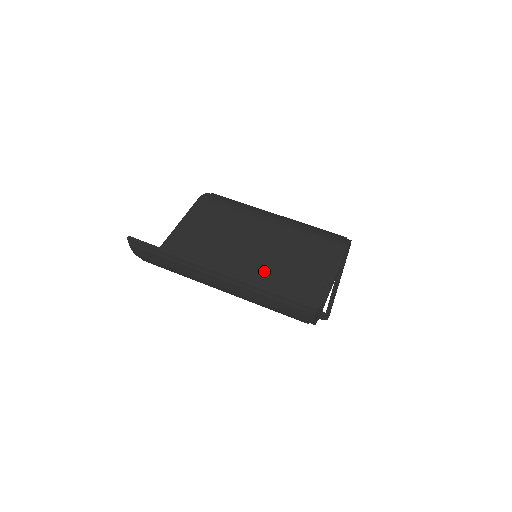
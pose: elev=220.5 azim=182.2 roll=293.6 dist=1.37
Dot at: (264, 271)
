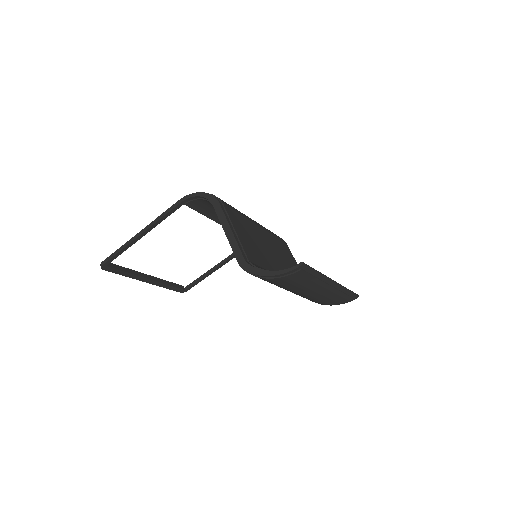
Dot at: occluded
